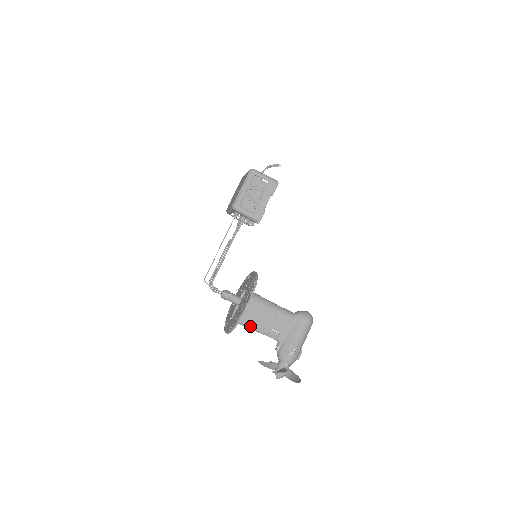
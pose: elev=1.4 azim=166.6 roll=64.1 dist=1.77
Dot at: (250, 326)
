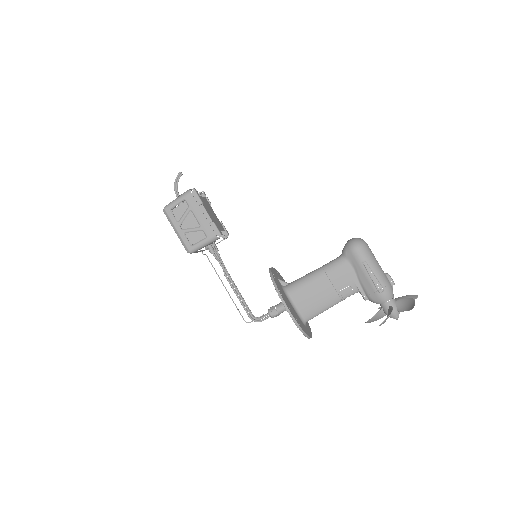
Dot at: (321, 310)
